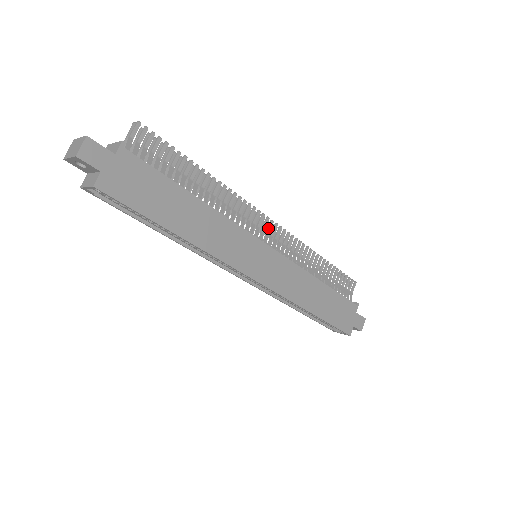
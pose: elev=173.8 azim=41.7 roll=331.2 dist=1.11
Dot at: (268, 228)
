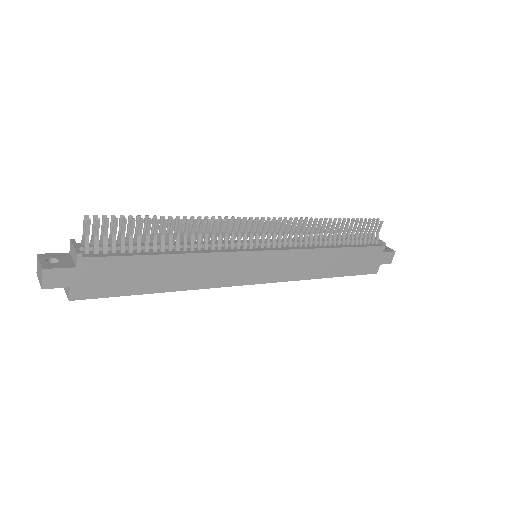
Dot at: (263, 229)
